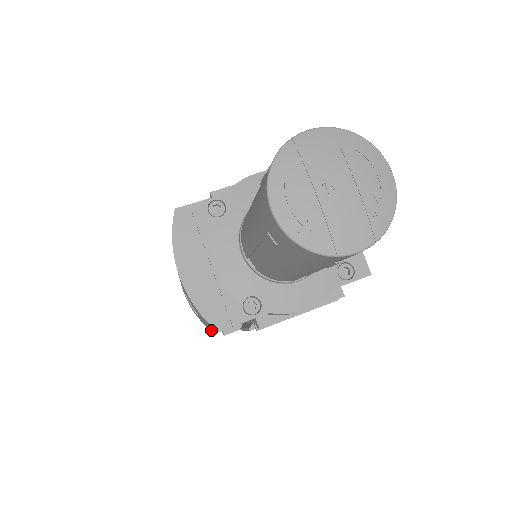
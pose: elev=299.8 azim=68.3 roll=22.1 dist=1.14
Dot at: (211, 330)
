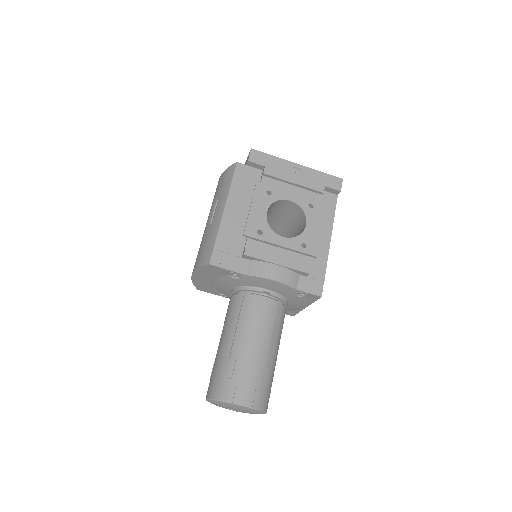
Dot at: occluded
